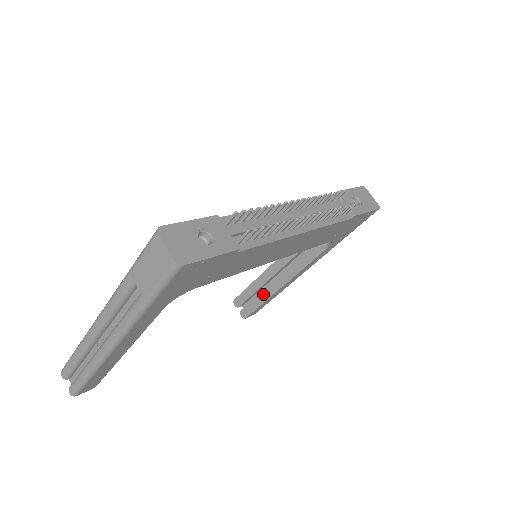
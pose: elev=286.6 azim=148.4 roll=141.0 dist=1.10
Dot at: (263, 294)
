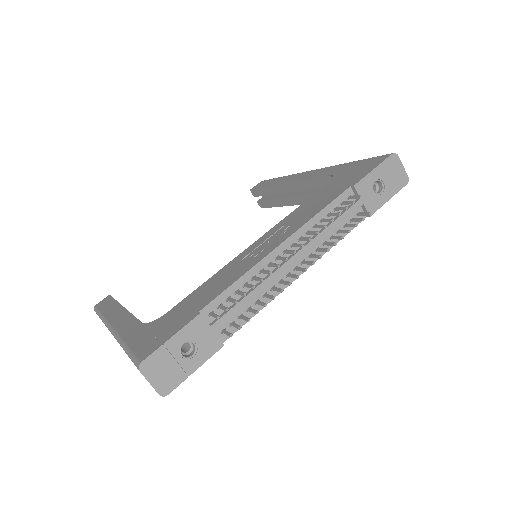
Dot at: (279, 200)
